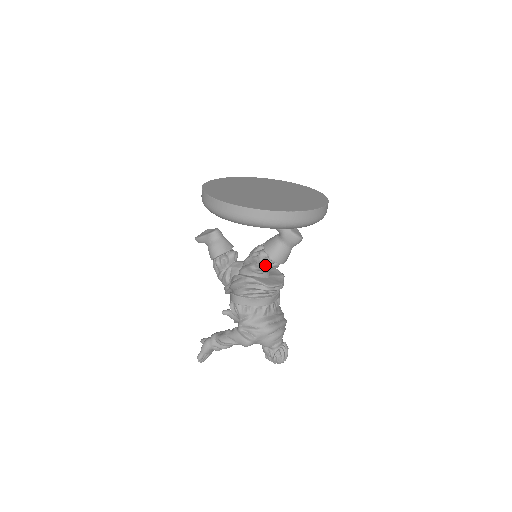
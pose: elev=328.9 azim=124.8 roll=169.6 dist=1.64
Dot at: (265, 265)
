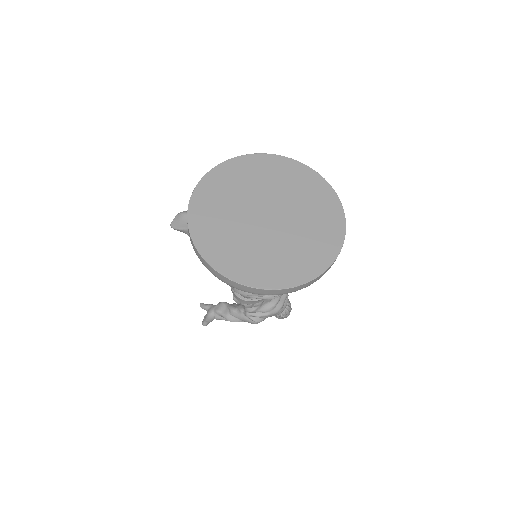
Dot at: occluded
